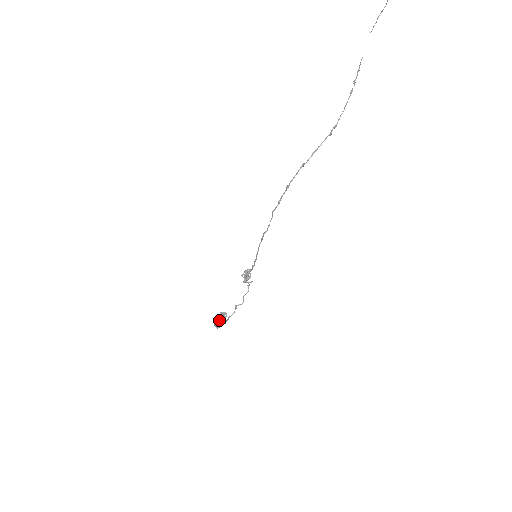
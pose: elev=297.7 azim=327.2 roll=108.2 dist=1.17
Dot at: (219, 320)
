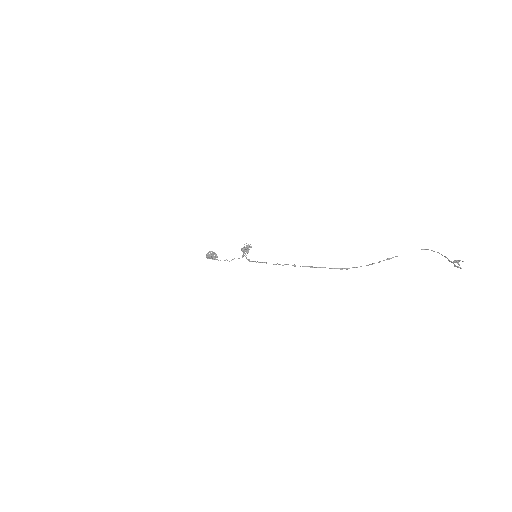
Dot at: (210, 258)
